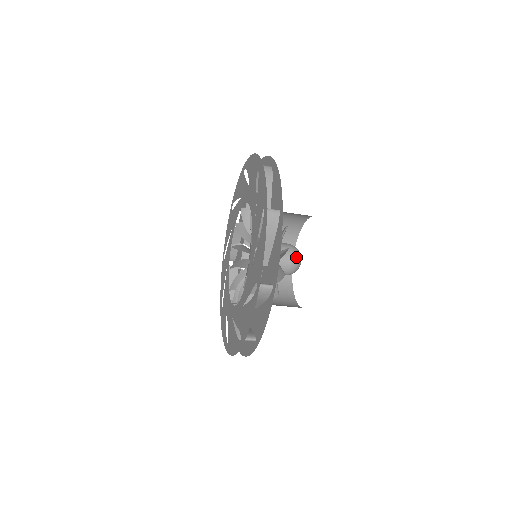
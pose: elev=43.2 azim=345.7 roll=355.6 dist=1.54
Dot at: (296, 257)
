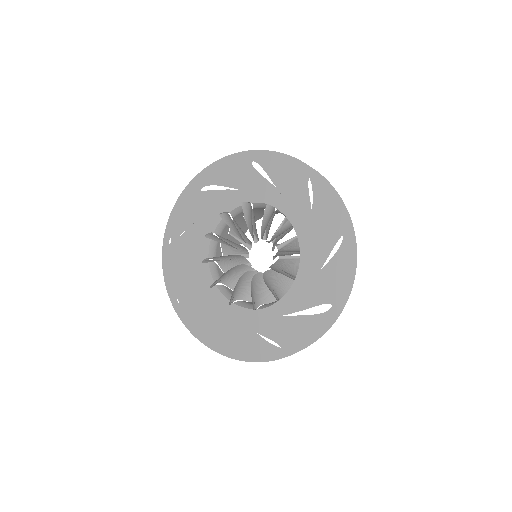
Dot at: occluded
